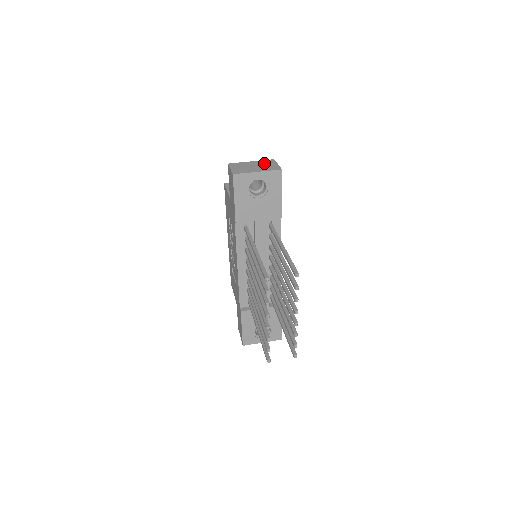
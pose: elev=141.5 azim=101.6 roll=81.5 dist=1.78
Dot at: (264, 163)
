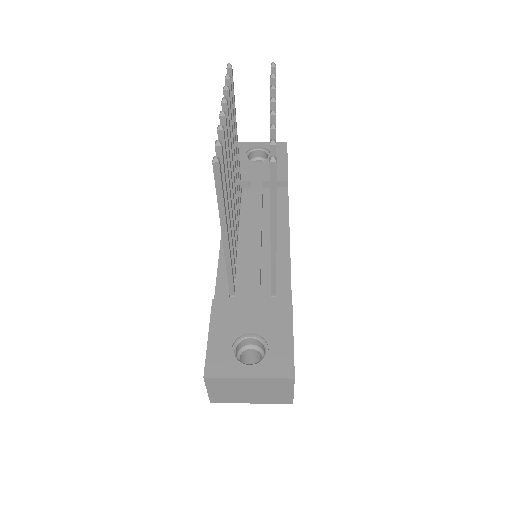
Dot at: occluded
